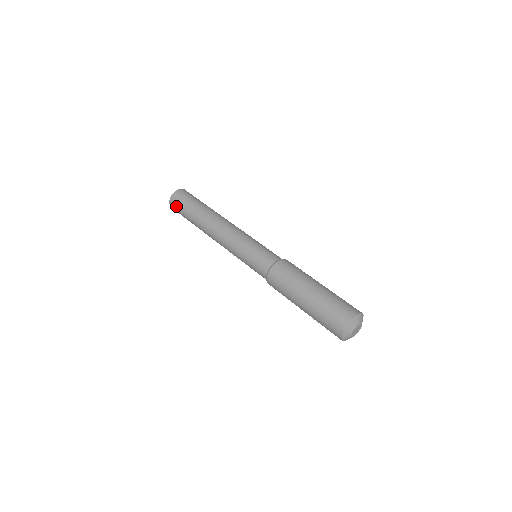
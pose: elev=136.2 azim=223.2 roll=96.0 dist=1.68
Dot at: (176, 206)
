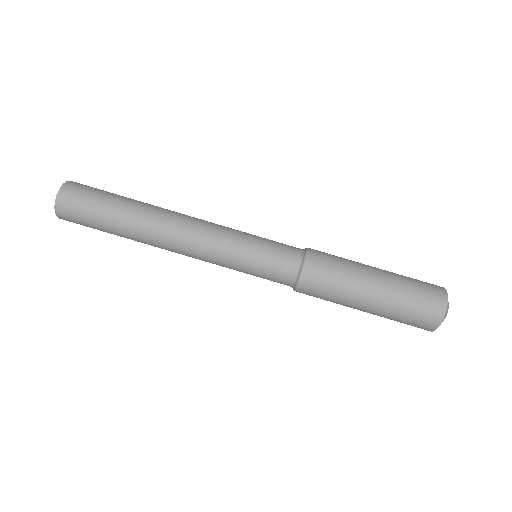
Dot at: occluded
